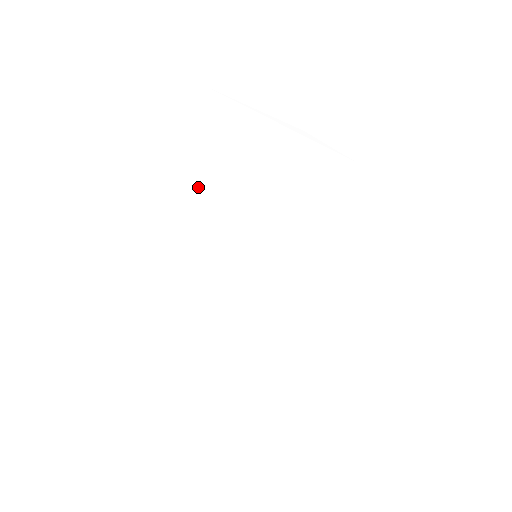
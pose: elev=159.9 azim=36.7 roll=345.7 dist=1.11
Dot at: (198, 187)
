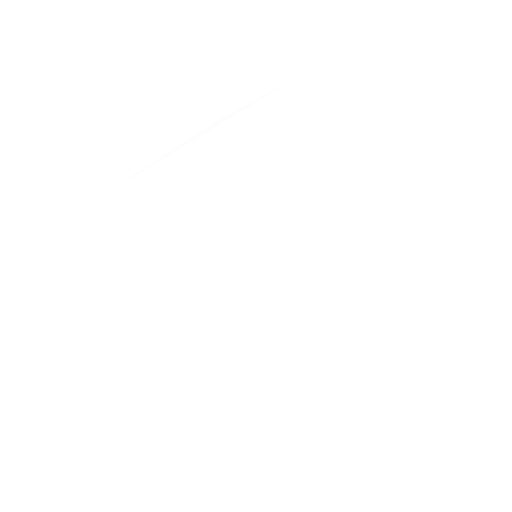
Dot at: (161, 269)
